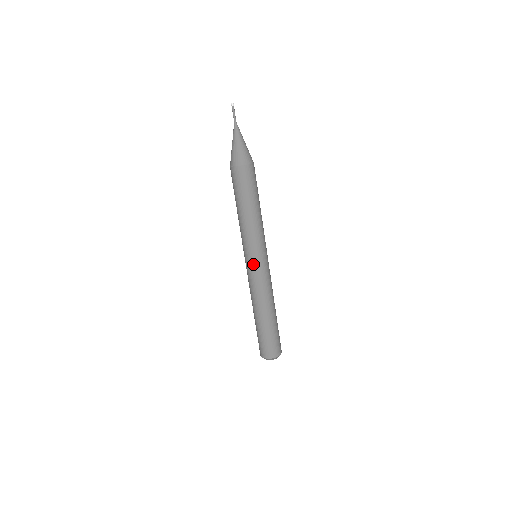
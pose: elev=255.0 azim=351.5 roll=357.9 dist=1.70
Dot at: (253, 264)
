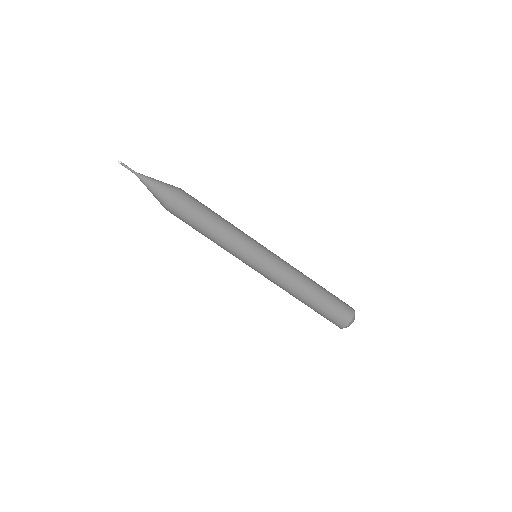
Dot at: (254, 269)
